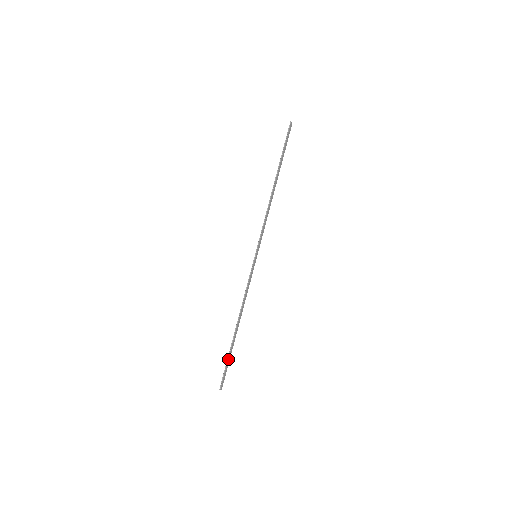
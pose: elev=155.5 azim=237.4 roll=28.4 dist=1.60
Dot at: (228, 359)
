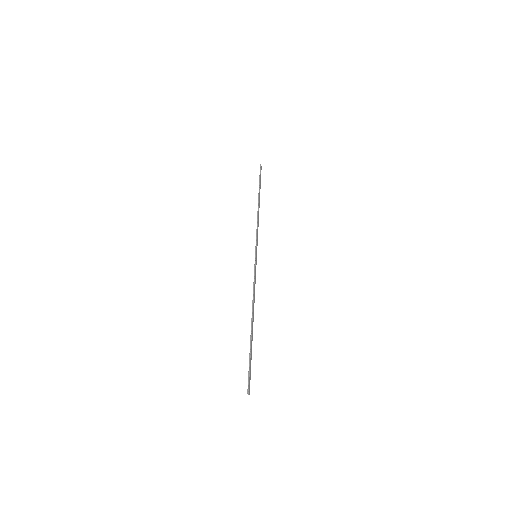
Dot at: (250, 355)
